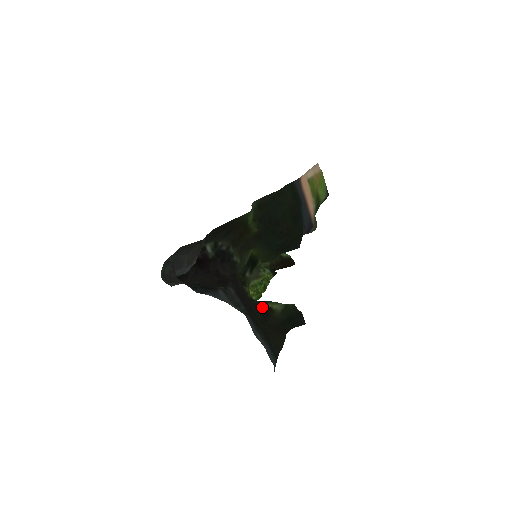
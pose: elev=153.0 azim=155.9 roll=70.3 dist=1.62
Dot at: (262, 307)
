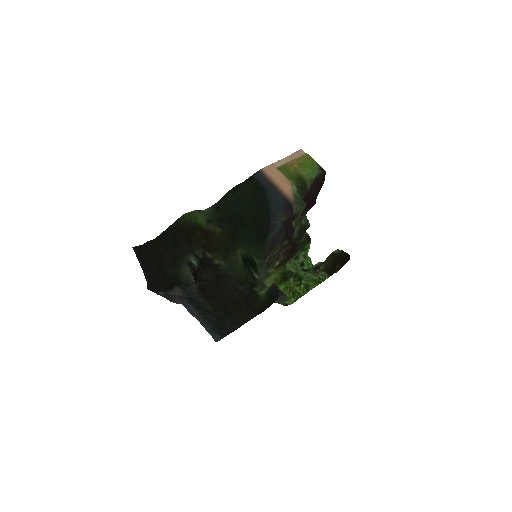
Dot at: (252, 297)
